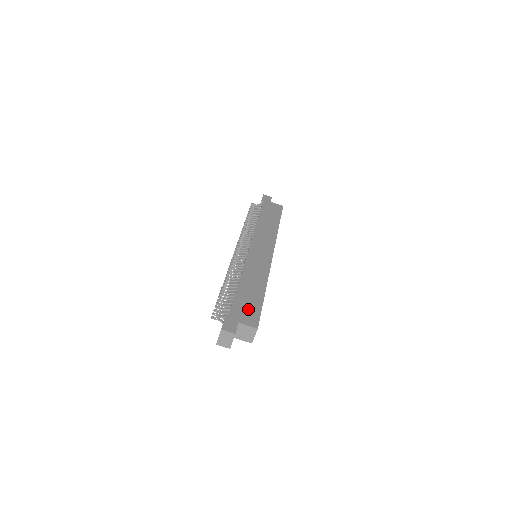
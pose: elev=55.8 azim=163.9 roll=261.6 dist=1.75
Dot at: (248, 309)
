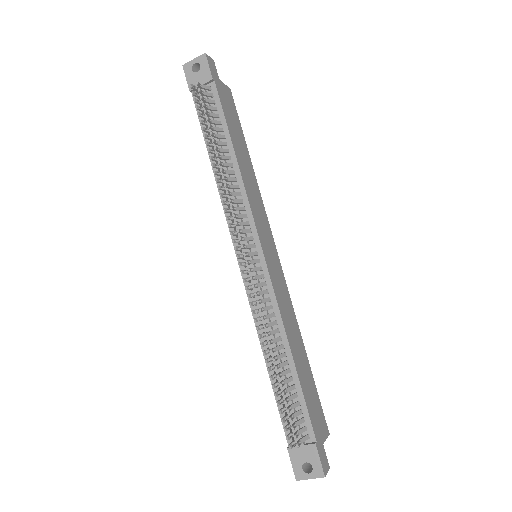
Dot at: (316, 408)
